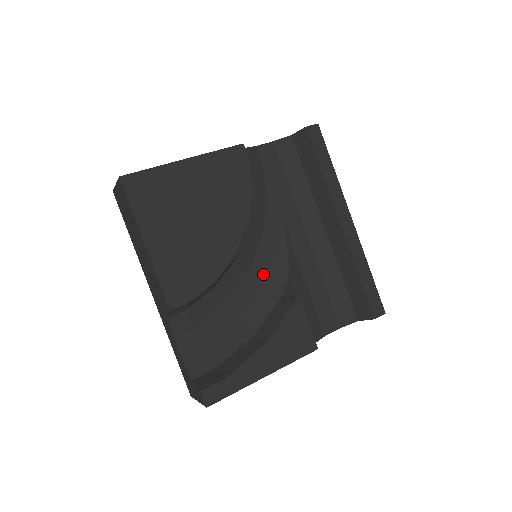
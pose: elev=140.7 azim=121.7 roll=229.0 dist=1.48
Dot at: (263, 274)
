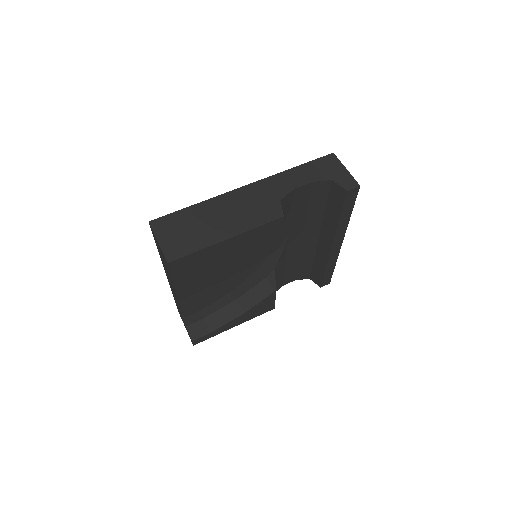
Dot at: occluded
